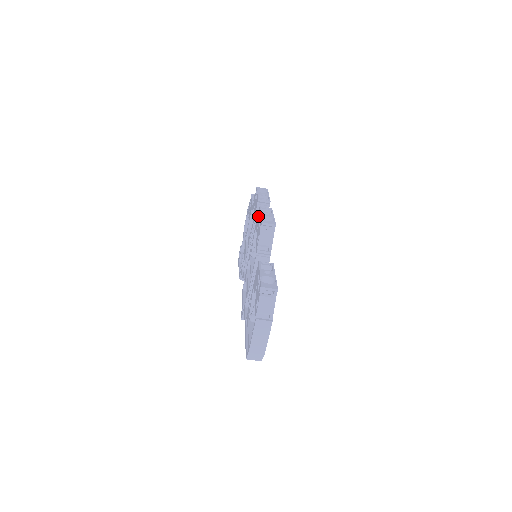
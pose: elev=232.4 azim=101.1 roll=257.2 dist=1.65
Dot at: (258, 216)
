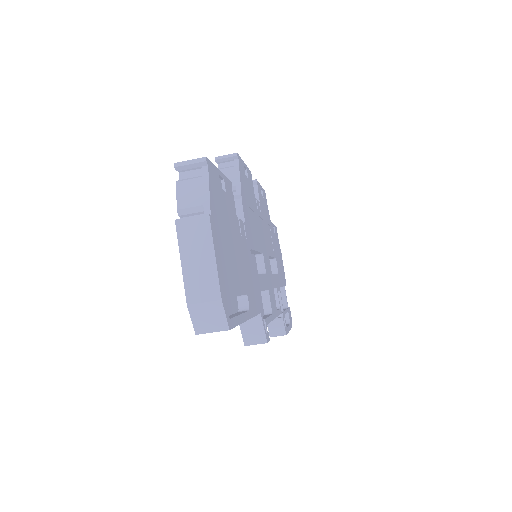
Dot at: occluded
